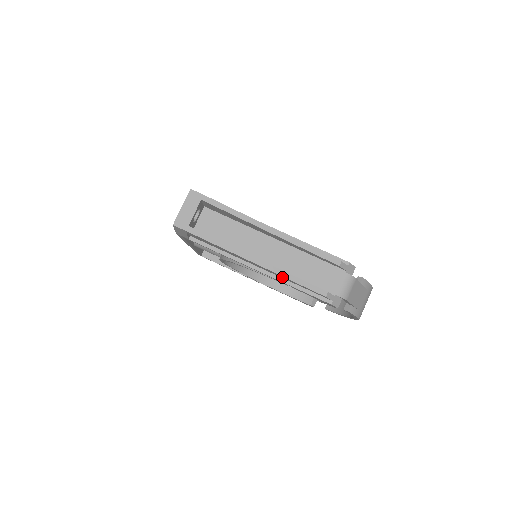
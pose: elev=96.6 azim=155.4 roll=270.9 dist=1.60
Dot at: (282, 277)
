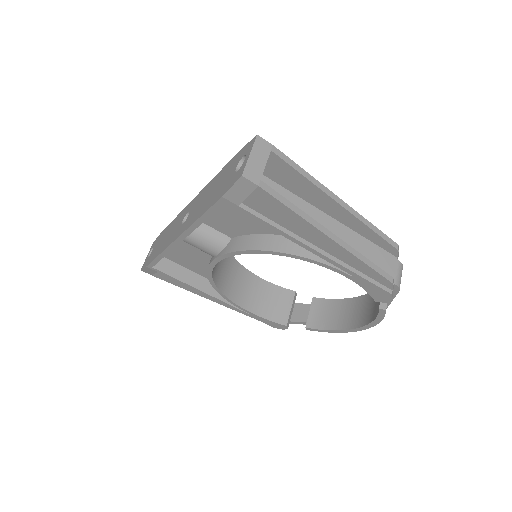
Dot at: (348, 260)
